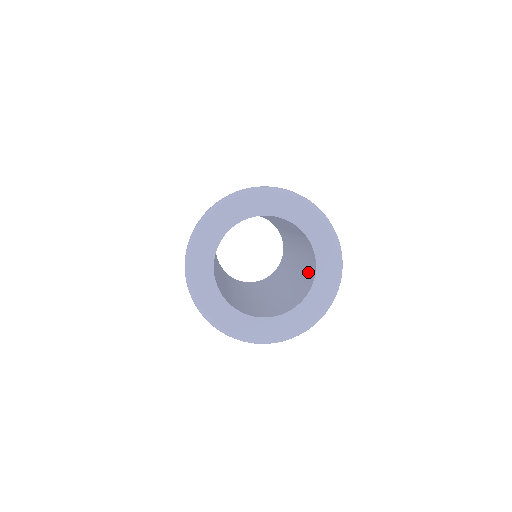
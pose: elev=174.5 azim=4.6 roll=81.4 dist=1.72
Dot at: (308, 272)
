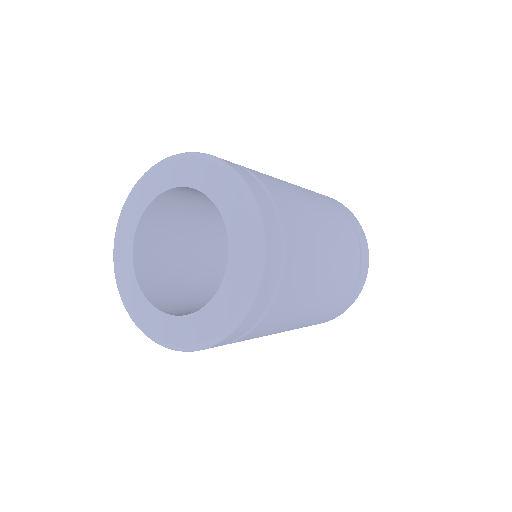
Dot at: occluded
